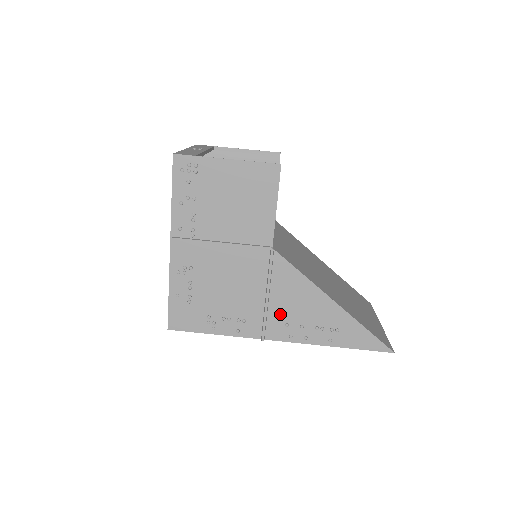
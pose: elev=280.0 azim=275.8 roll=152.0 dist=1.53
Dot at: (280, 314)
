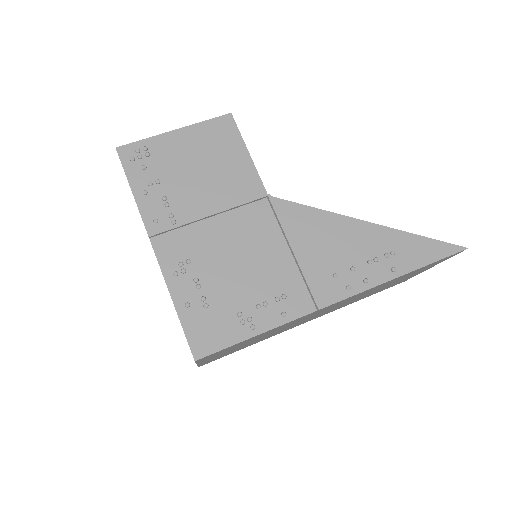
Dot at: (320, 266)
